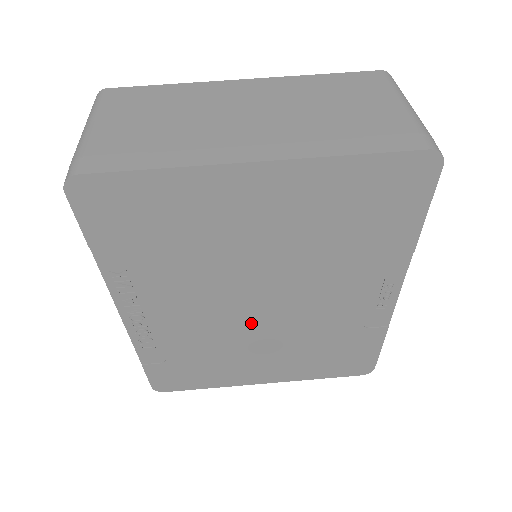
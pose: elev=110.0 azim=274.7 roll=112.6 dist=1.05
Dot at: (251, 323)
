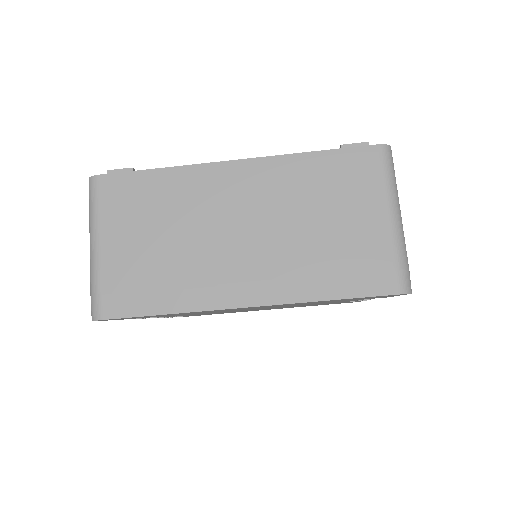
Dot at: occluded
